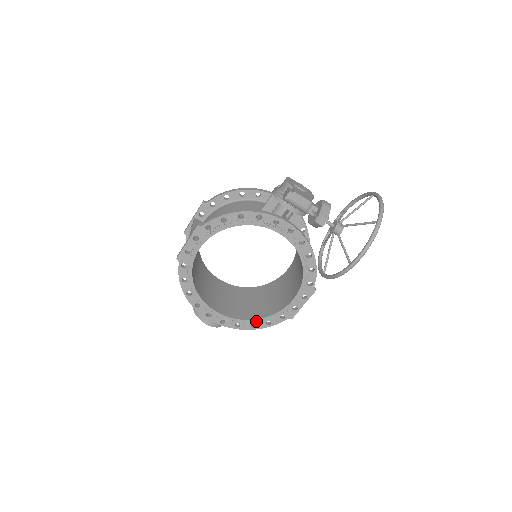
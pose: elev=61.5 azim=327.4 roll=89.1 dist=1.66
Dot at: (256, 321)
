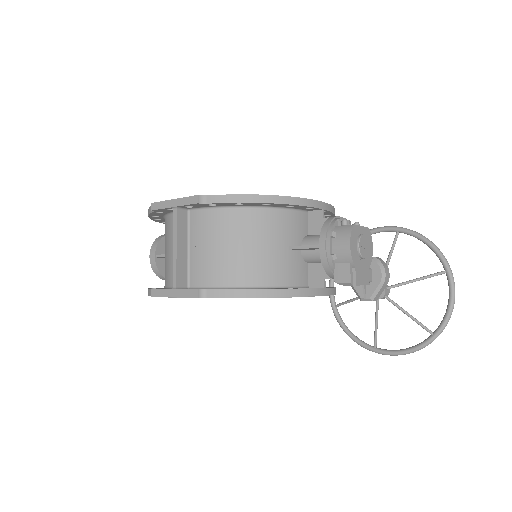
Dot at: occluded
